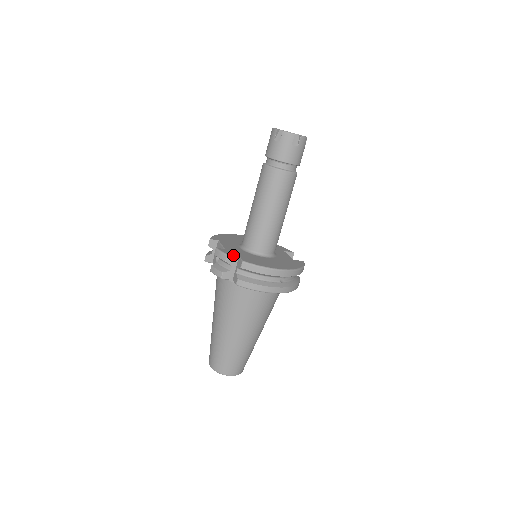
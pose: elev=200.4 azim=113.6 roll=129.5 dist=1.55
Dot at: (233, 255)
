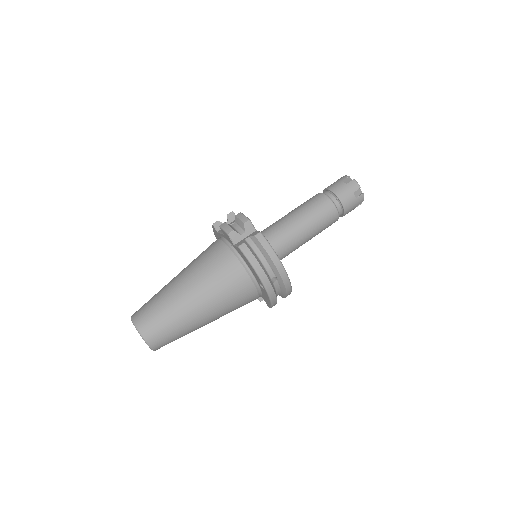
Dot at: (253, 225)
